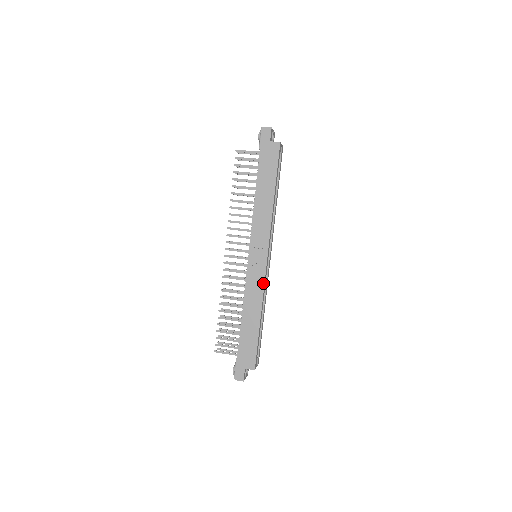
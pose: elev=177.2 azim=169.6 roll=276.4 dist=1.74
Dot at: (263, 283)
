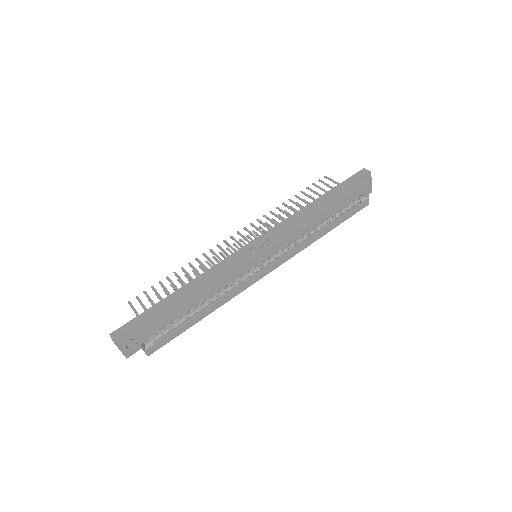
Dot at: (236, 271)
